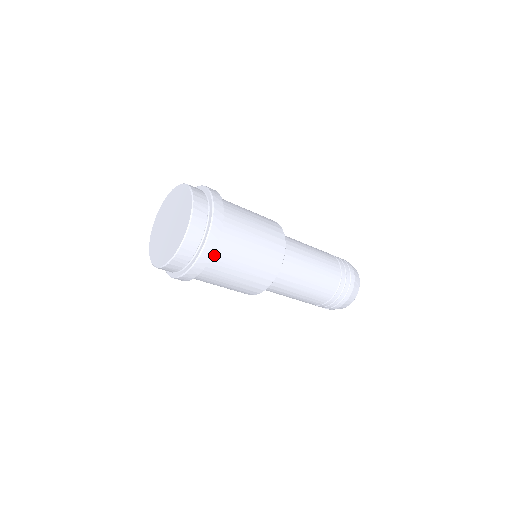
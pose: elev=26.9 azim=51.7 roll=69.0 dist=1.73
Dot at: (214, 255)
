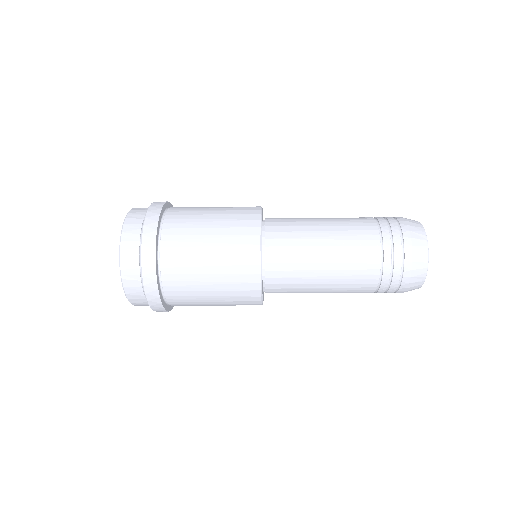
Dot at: (172, 304)
